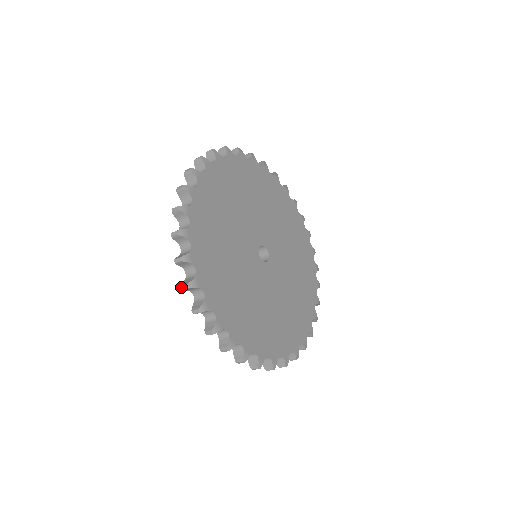
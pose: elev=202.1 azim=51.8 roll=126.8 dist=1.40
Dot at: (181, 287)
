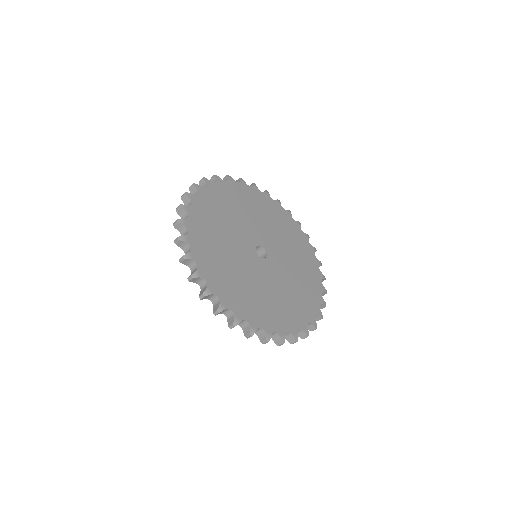
Dot at: occluded
